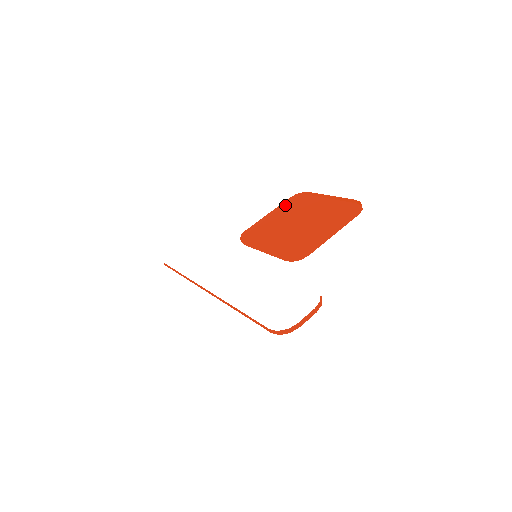
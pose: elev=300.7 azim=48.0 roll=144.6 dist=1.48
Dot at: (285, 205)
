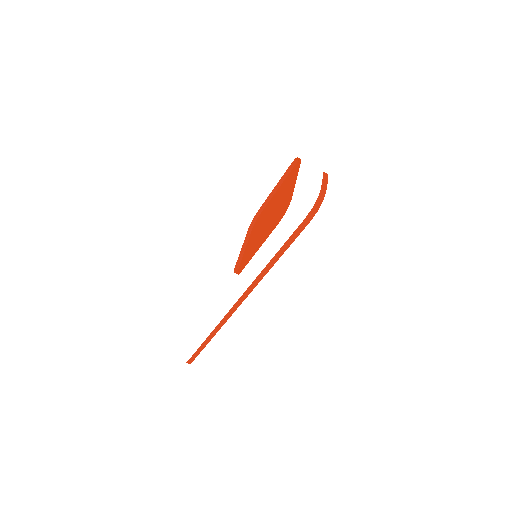
Dot at: (250, 235)
